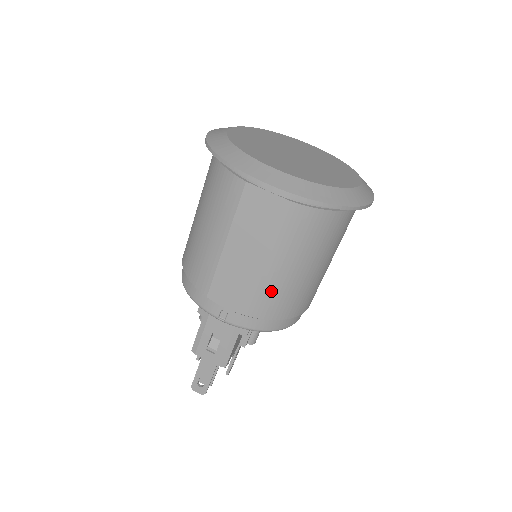
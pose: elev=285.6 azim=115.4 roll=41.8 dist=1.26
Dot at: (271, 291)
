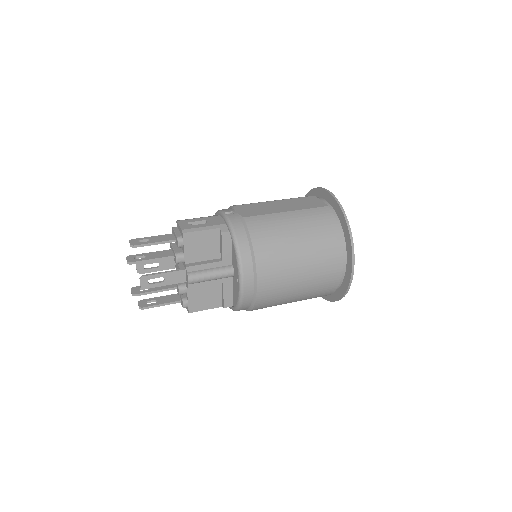
Dot at: (271, 221)
